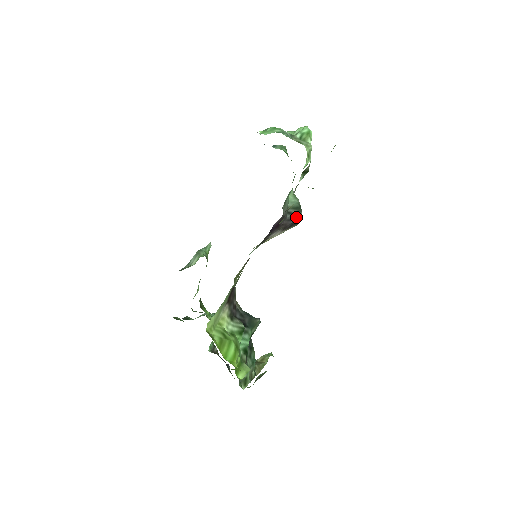
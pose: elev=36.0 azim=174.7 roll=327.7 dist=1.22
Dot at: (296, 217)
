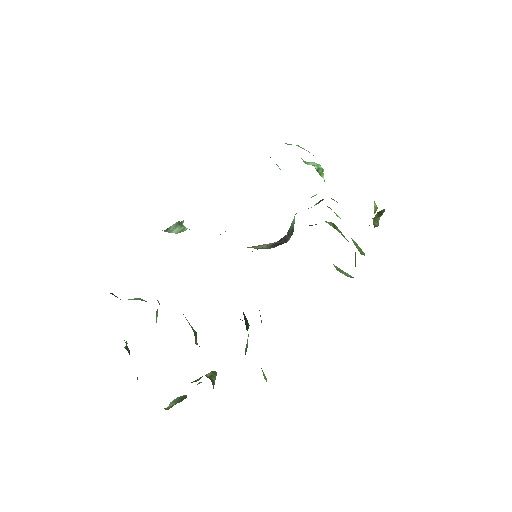
Dot at: (287, 239)
